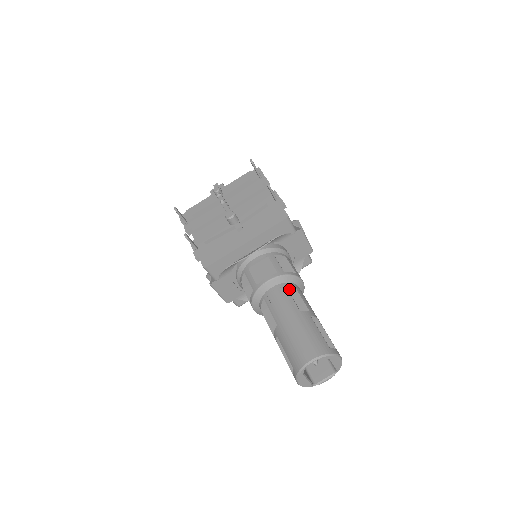
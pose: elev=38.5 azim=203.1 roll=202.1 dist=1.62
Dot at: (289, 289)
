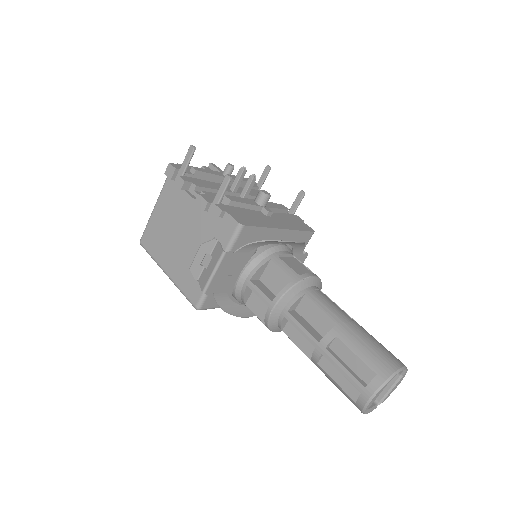
Dot at: occluded
